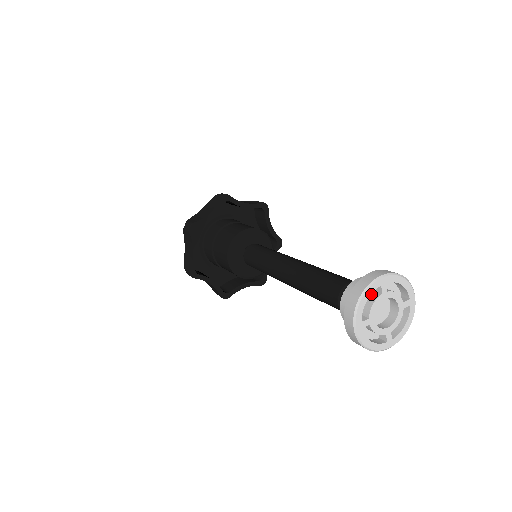
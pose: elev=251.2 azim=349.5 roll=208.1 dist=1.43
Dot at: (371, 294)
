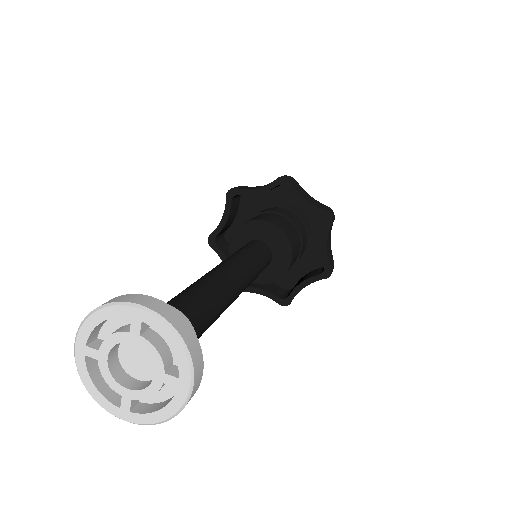
Dot at: (130, 324)
